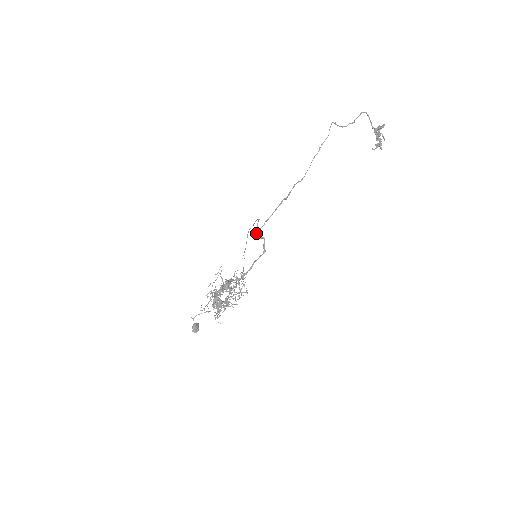
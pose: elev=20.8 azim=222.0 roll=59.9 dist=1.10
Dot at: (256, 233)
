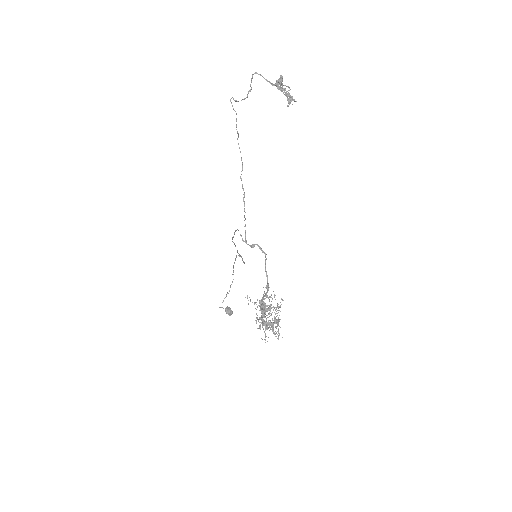
Dot at: occluded
